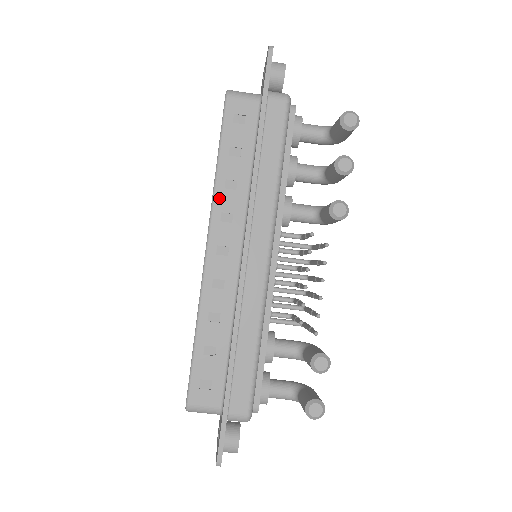
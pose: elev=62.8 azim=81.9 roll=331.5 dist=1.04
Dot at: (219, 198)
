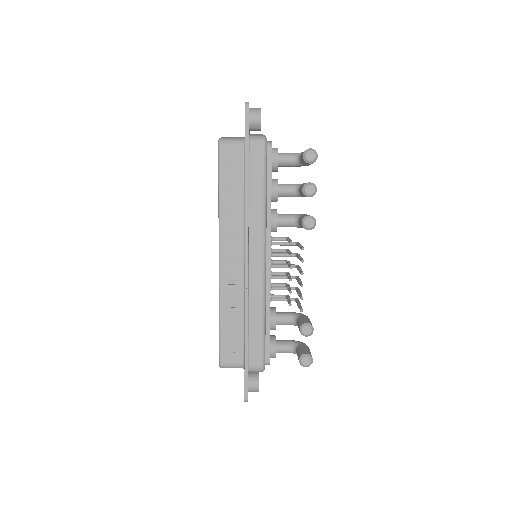
Dot at: (223, 221)
